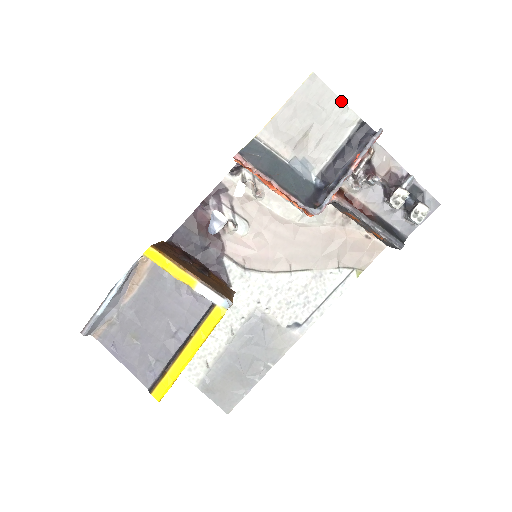
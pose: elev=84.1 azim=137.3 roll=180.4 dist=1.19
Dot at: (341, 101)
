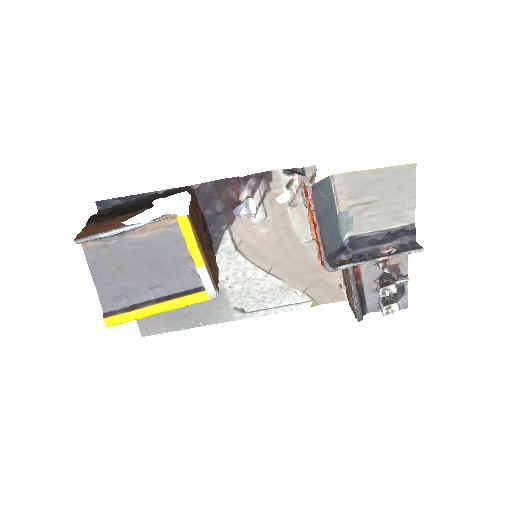
Dot at: (414, 200)
